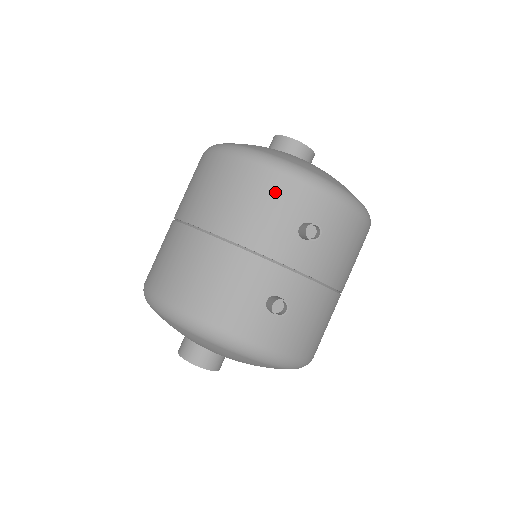
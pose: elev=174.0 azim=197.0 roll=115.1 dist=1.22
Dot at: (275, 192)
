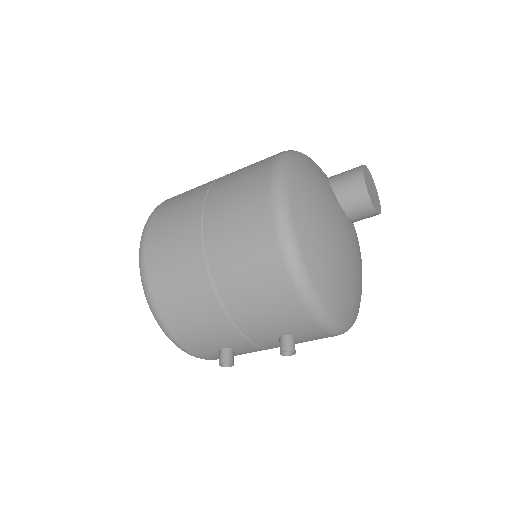
Dot at: (287, 312)
